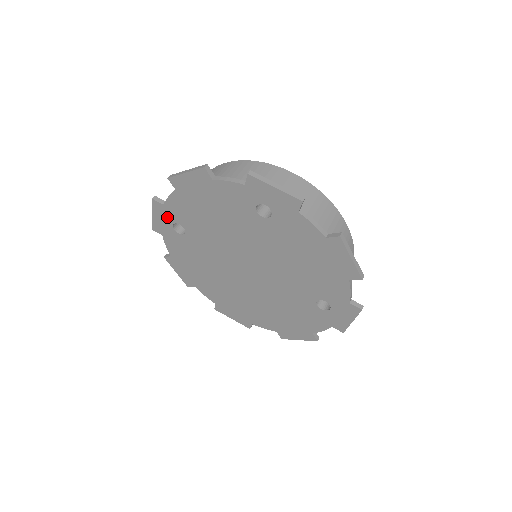
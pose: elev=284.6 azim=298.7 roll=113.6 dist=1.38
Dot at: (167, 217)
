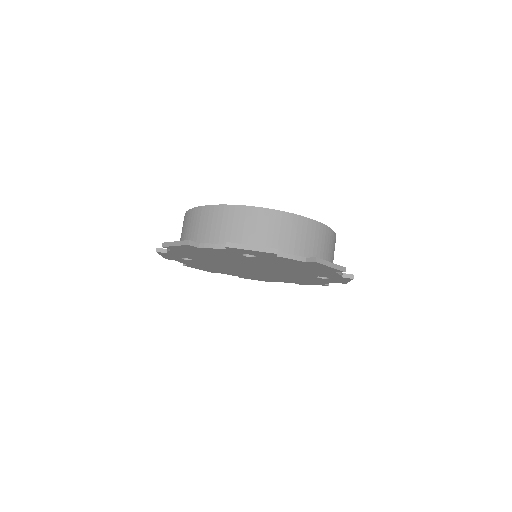
Dot at: (174, 256)
